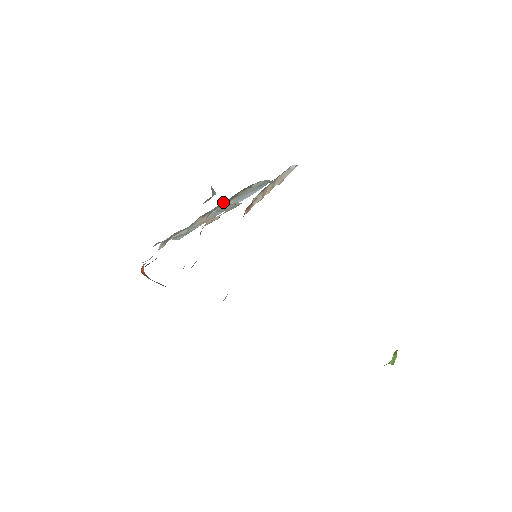
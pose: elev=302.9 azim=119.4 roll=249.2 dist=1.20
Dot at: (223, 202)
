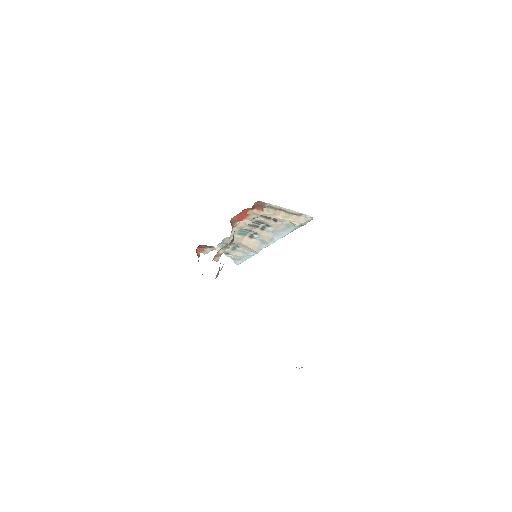
Dot at: (262, 227)
